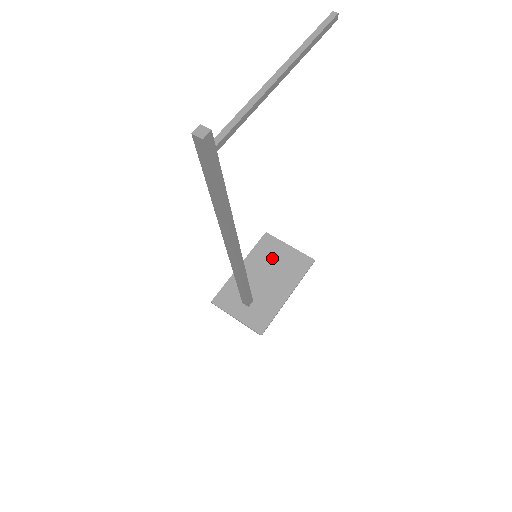
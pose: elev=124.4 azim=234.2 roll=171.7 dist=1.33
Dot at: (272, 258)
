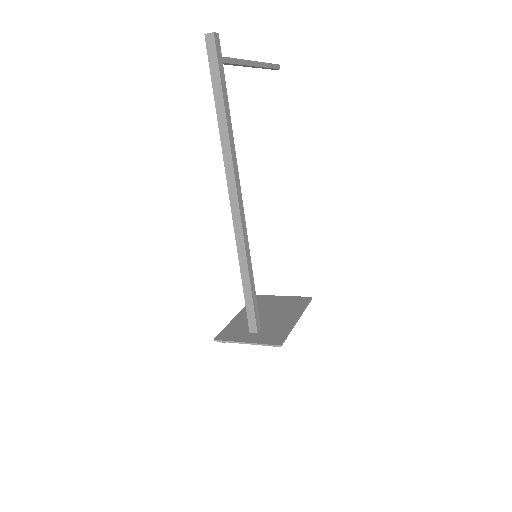
Dot at: (269, 304)
